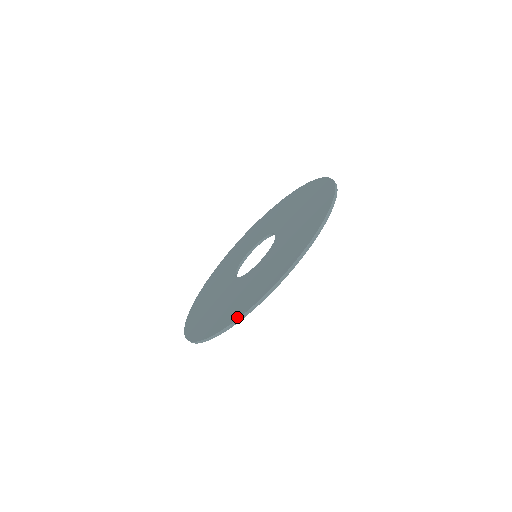
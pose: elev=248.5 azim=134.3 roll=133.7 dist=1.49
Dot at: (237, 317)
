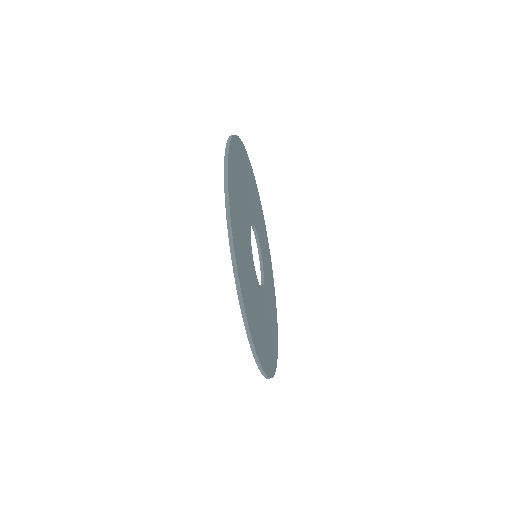
Dot at: occluded
